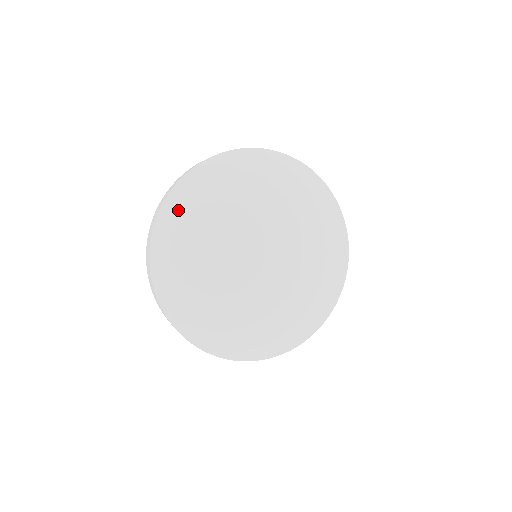
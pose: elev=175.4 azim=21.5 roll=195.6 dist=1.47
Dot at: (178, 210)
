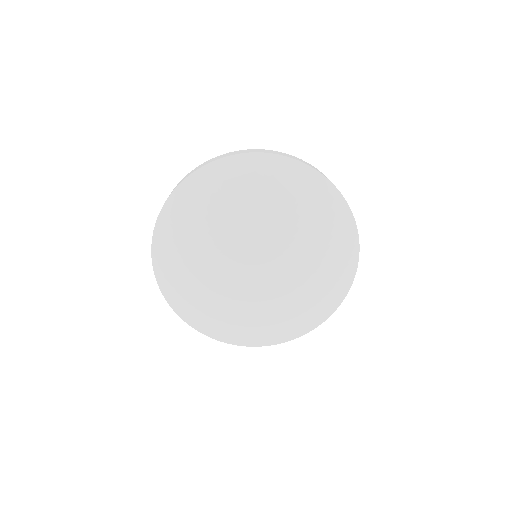
Dot at: (165, 261)
